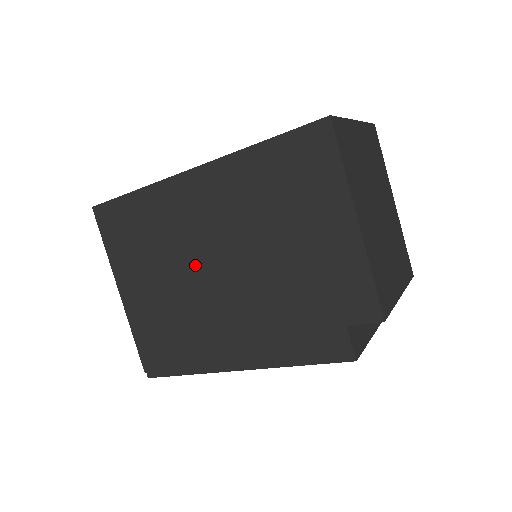
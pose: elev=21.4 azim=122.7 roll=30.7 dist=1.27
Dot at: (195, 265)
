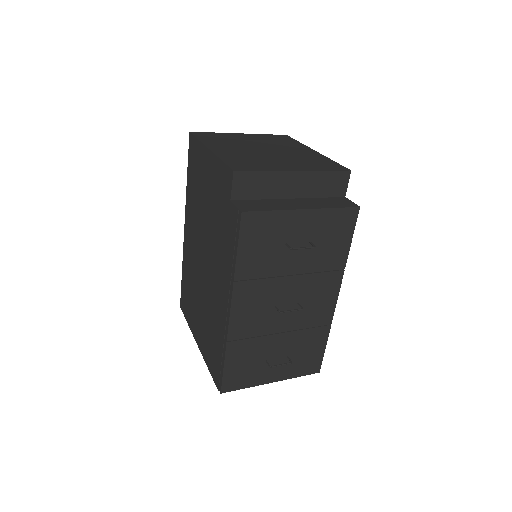
Dot at: (200, 273)
